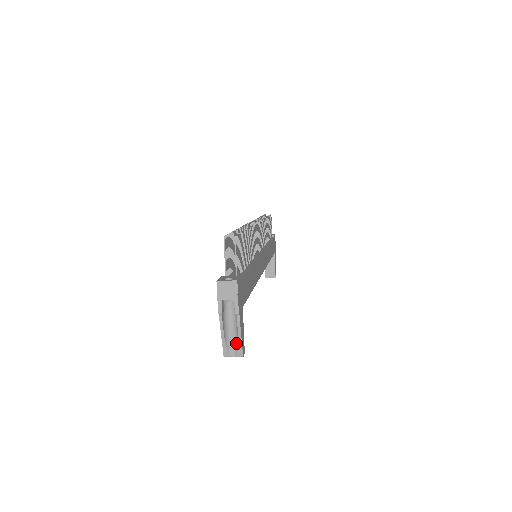
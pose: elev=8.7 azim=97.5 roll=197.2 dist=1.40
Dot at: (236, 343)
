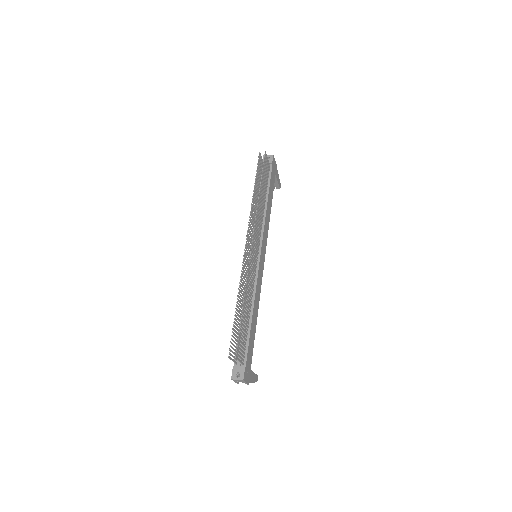
Dot at: occluded
